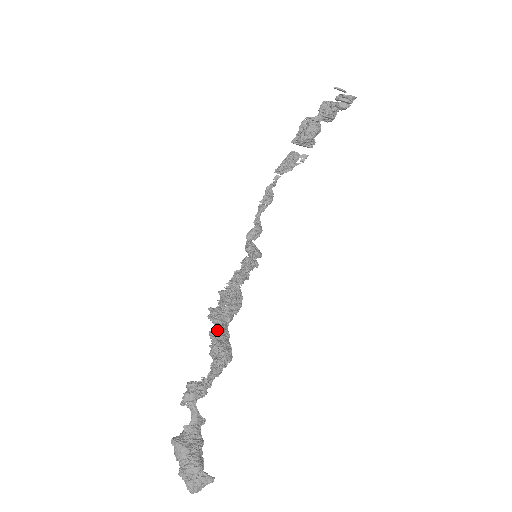
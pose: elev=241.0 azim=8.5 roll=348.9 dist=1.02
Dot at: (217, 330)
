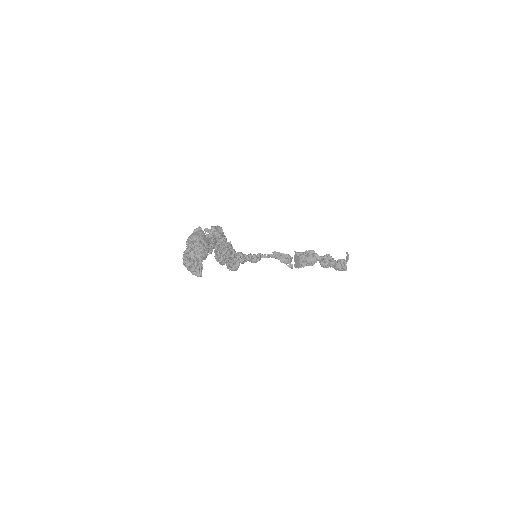
Dot at: occluded
